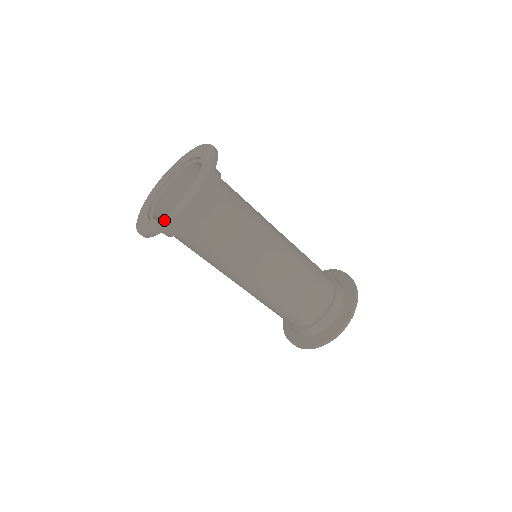
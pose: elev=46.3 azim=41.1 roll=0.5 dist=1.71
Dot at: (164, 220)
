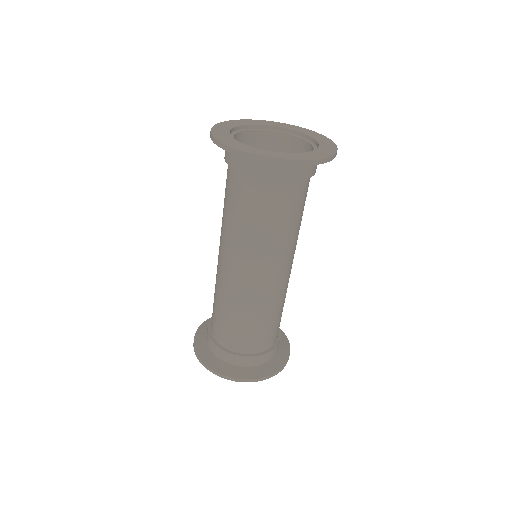
Dot at: (307, 156)
